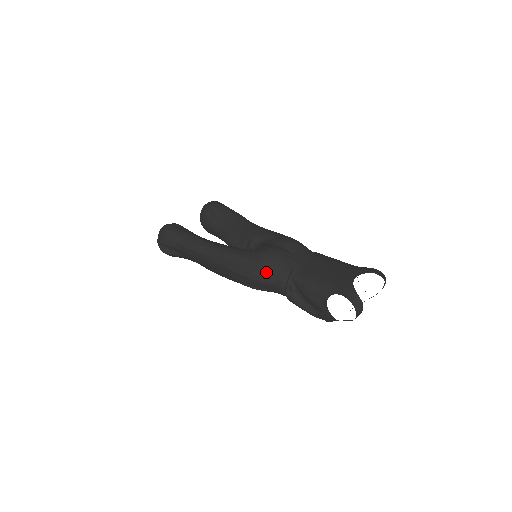
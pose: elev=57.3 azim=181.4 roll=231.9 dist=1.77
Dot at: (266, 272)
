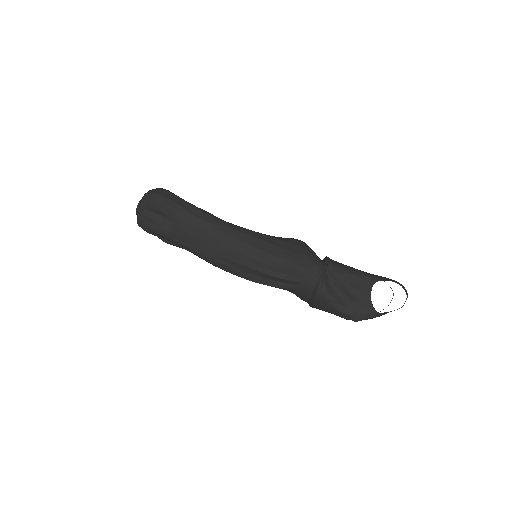
Dot at: (300, 254)
